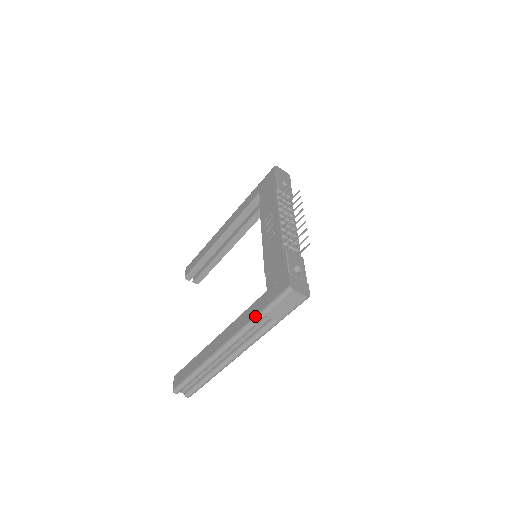
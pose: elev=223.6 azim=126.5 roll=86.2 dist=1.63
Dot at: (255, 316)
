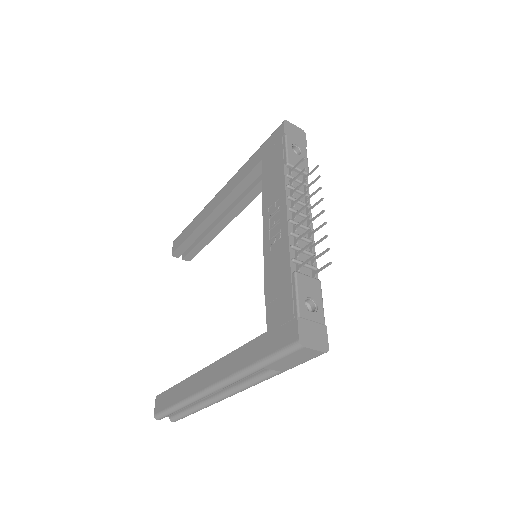
Dot at: (250, 365)
